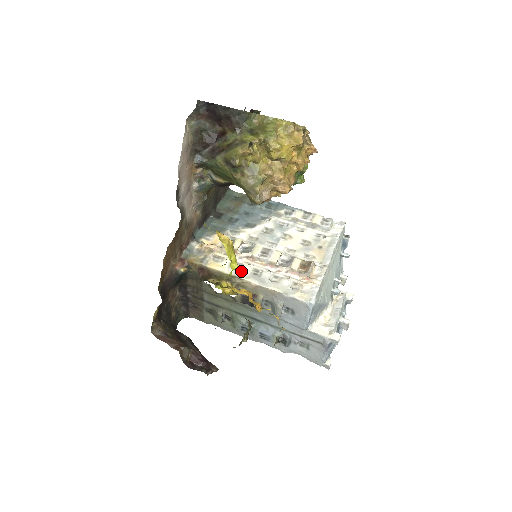
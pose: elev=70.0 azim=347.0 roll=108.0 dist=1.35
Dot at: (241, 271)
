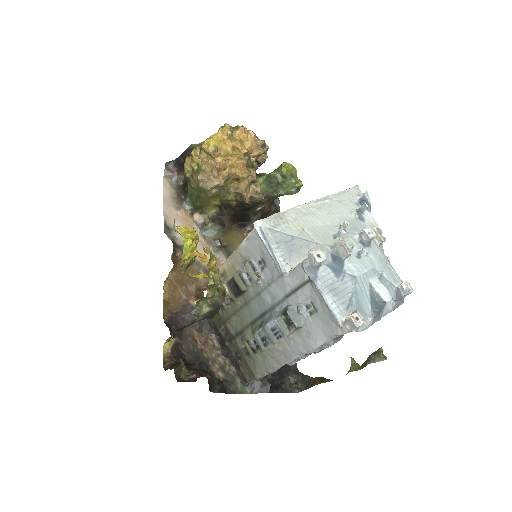
Dot at: occluded
